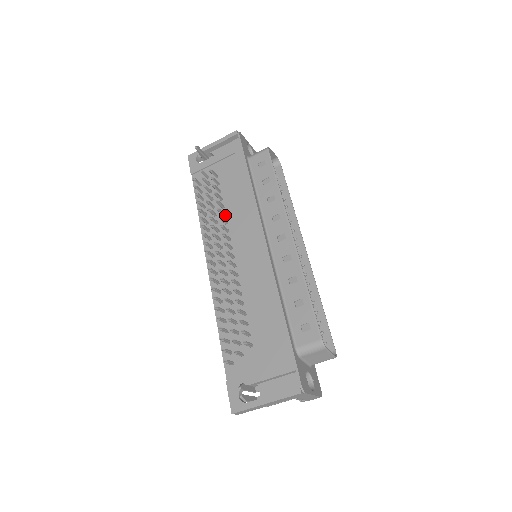
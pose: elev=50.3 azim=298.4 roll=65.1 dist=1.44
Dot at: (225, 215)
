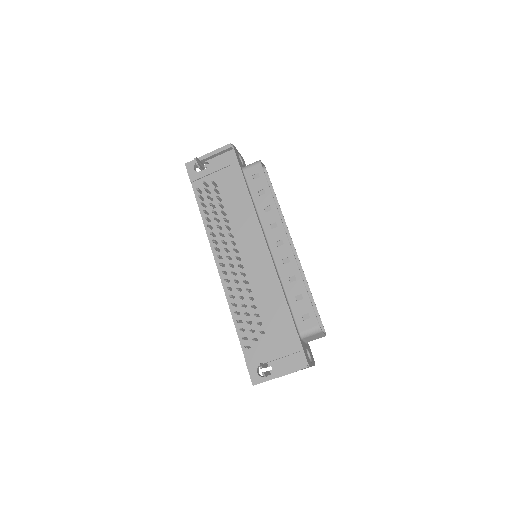
Dot at: (228, 222)
